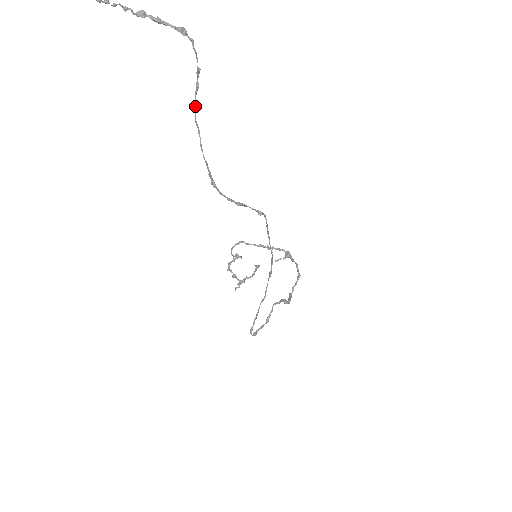
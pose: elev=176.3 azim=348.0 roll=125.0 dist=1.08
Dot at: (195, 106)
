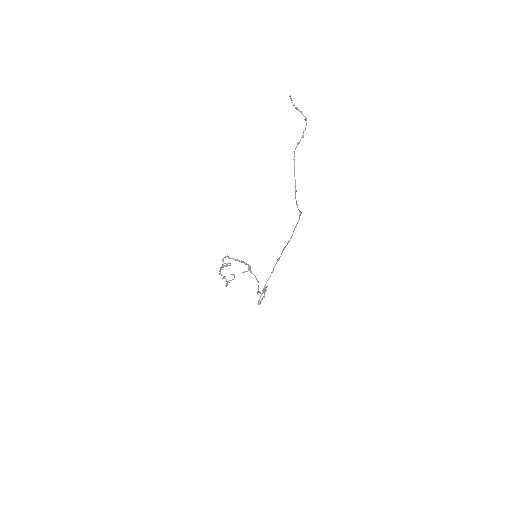
Dot at: occluded
